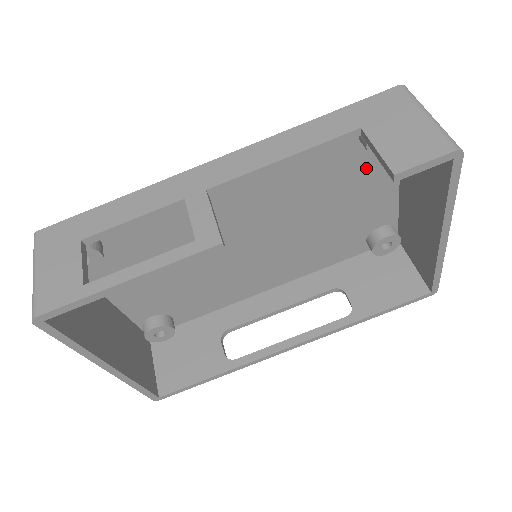
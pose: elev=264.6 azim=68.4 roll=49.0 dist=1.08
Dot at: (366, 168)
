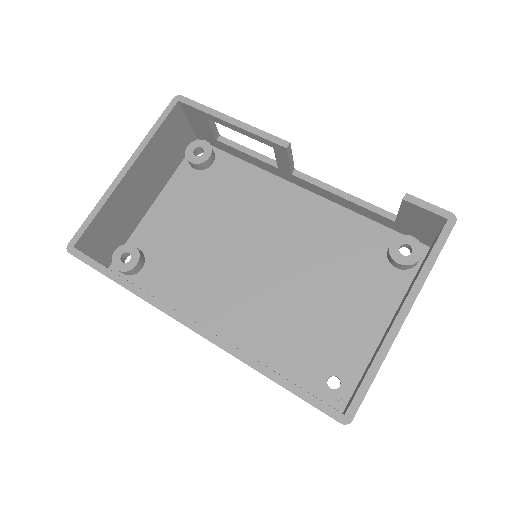
Dot at: (375, 282)
